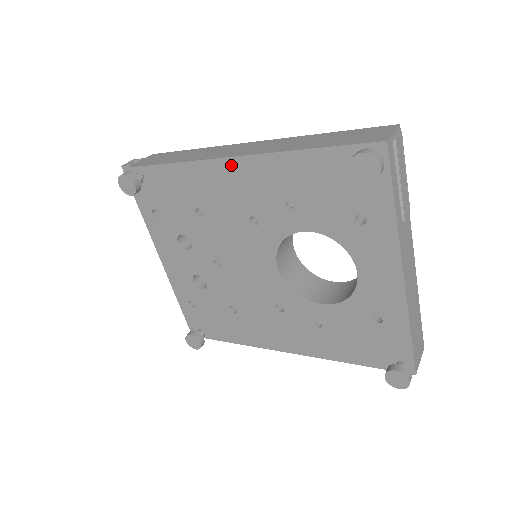
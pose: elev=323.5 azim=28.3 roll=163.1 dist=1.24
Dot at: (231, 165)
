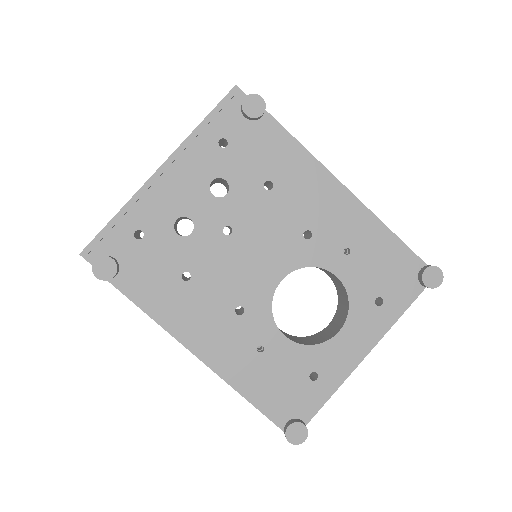
Dot at: (338, 190)
